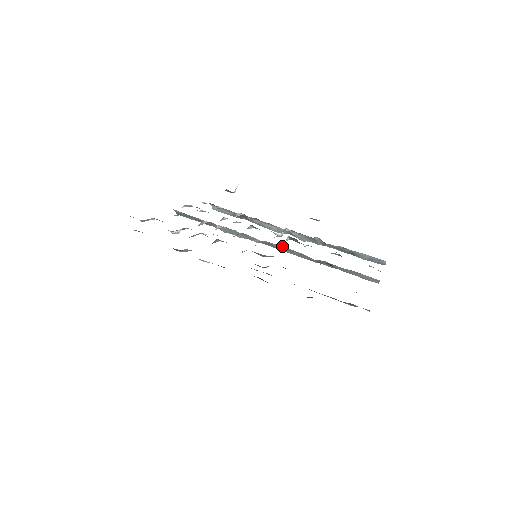
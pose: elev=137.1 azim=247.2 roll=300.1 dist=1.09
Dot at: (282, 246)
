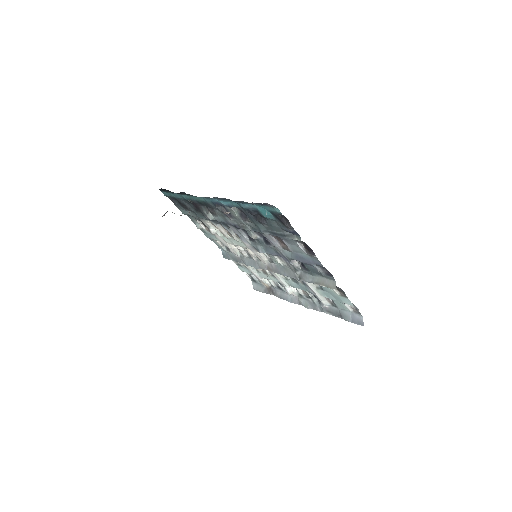
Dot at: (278, 265)
